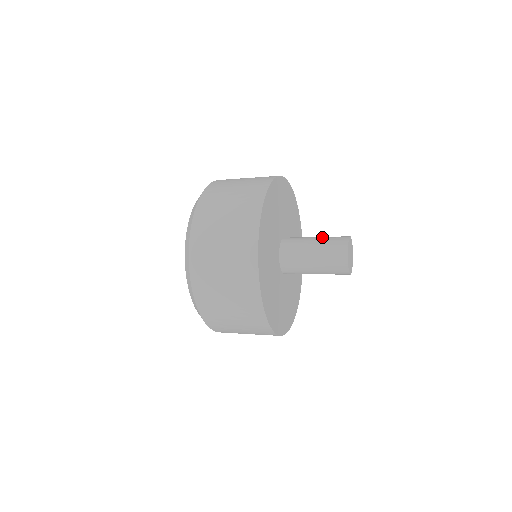
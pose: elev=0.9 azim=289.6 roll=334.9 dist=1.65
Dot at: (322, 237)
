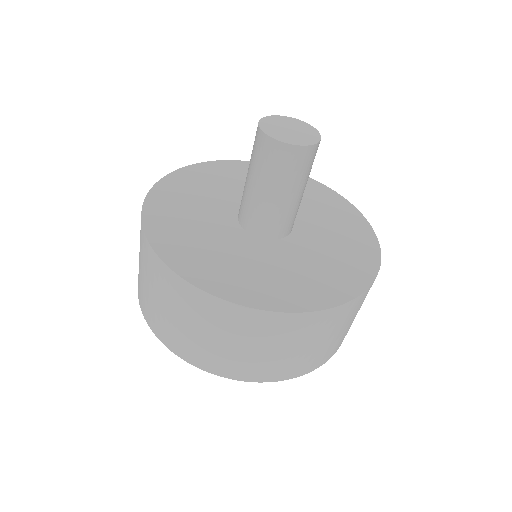
Dot at: occluded
